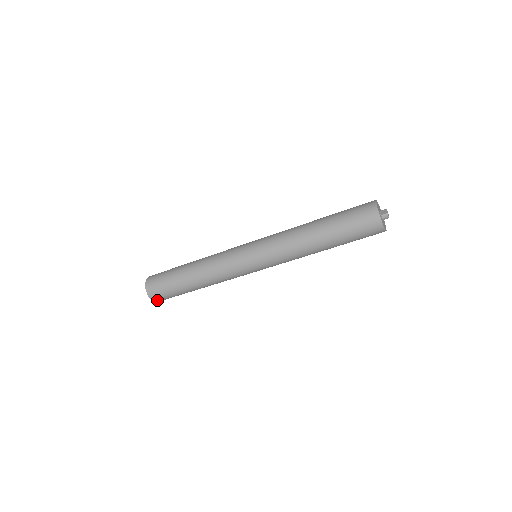
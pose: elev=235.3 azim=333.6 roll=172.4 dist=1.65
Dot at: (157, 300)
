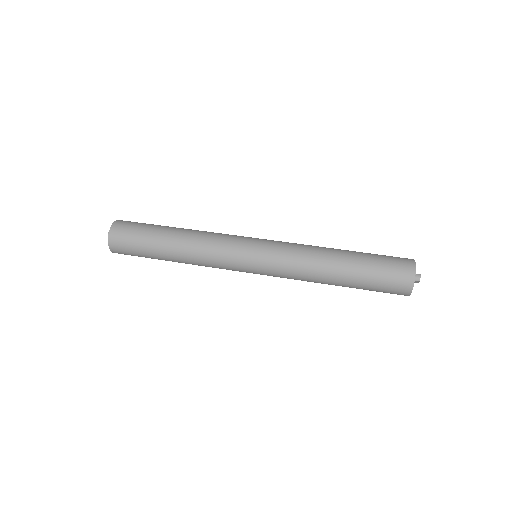
Dot at: (113, 239)
